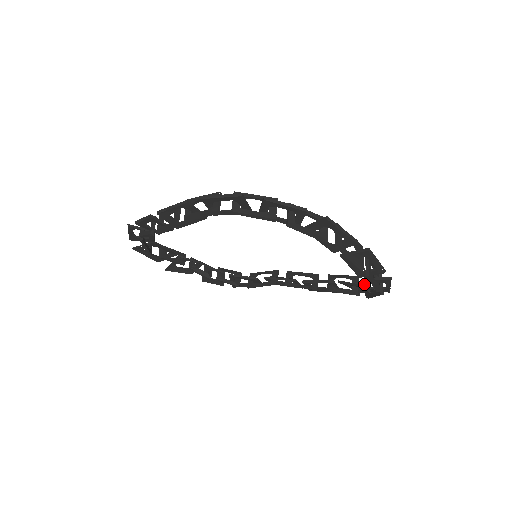
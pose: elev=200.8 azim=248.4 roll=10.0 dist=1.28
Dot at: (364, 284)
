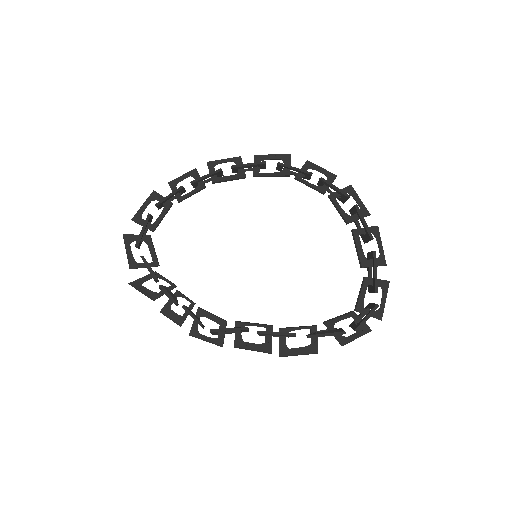
Dot at: (361, 292)
